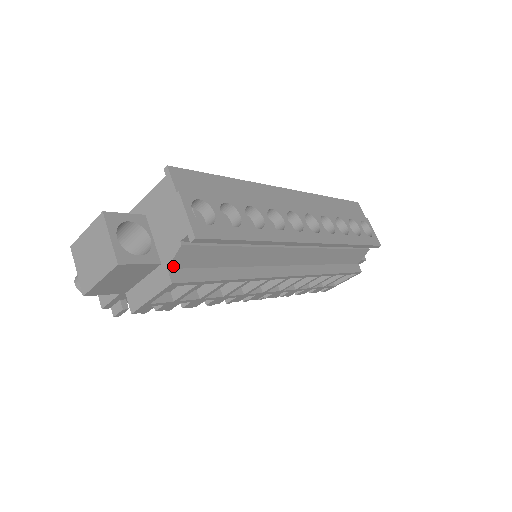
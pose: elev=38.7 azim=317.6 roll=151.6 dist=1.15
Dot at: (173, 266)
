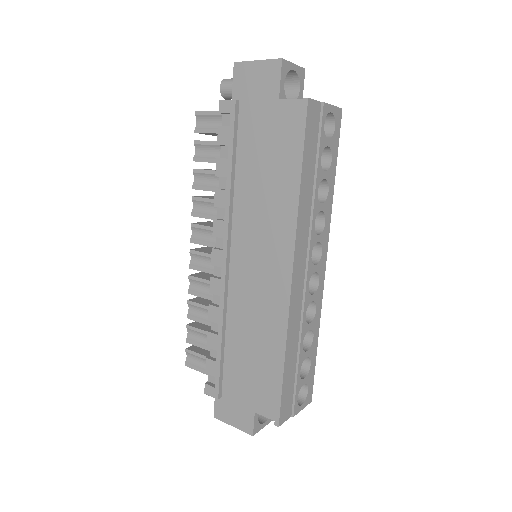
Dot at: occluded
